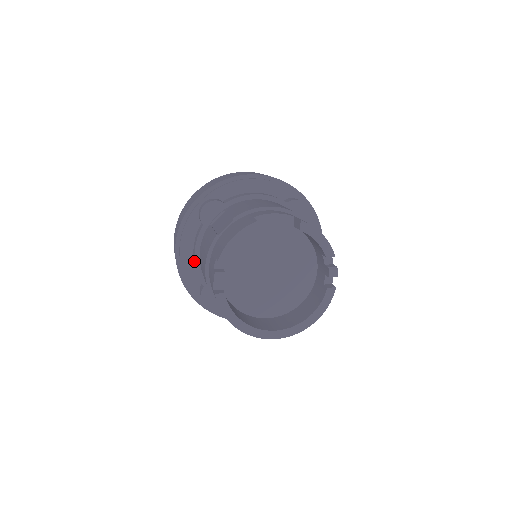
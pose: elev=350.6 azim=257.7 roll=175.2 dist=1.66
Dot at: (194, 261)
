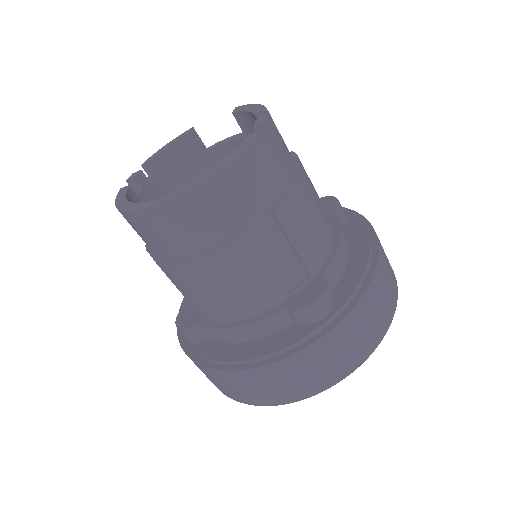
Dot at: occluded
